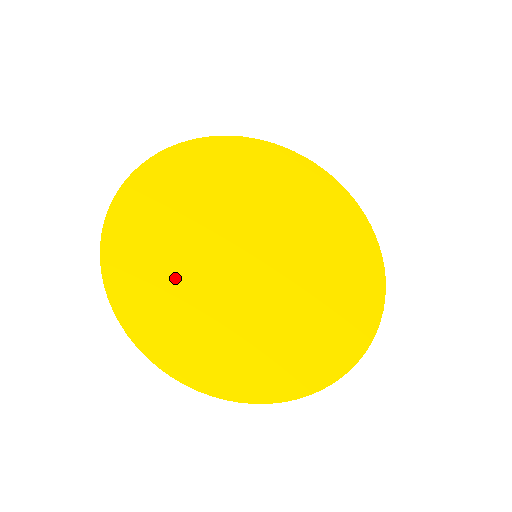
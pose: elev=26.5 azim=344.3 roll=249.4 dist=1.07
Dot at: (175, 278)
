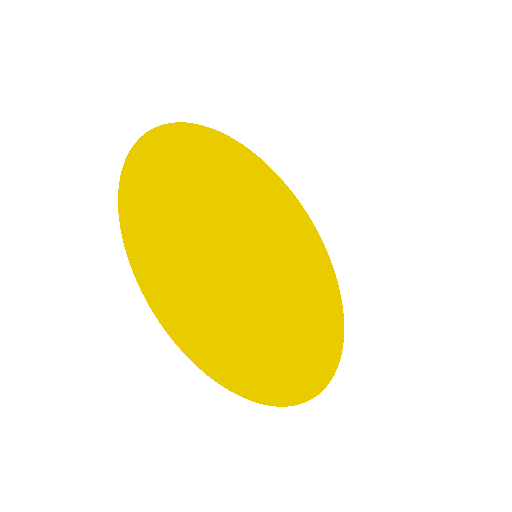
Dot at: (208, 289)
